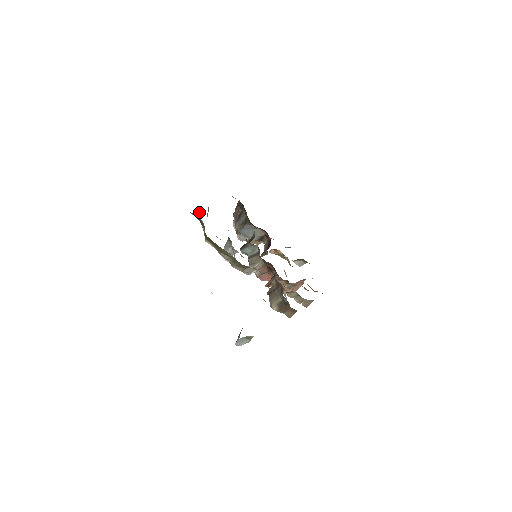
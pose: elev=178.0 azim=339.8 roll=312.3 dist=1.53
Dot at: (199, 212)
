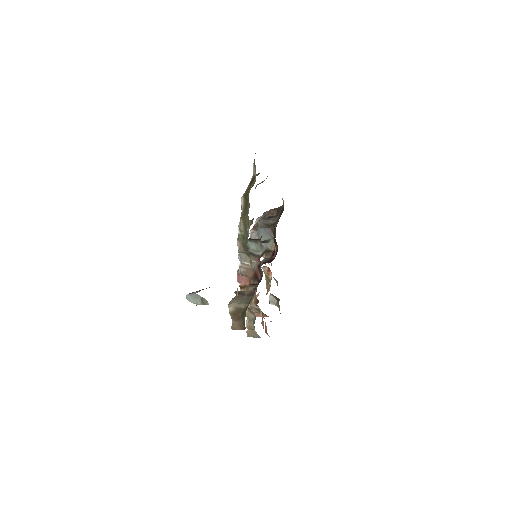
Dot at: (256, 174)
